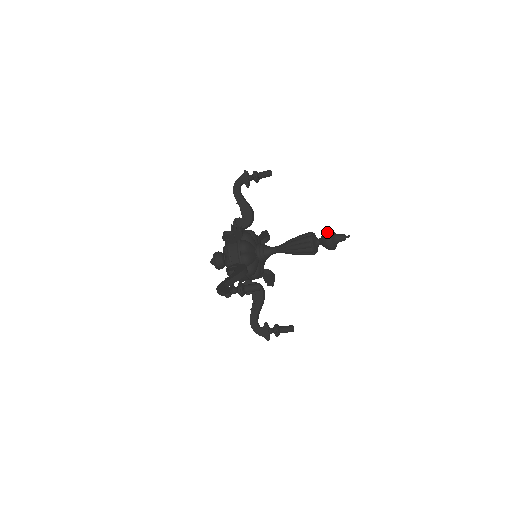
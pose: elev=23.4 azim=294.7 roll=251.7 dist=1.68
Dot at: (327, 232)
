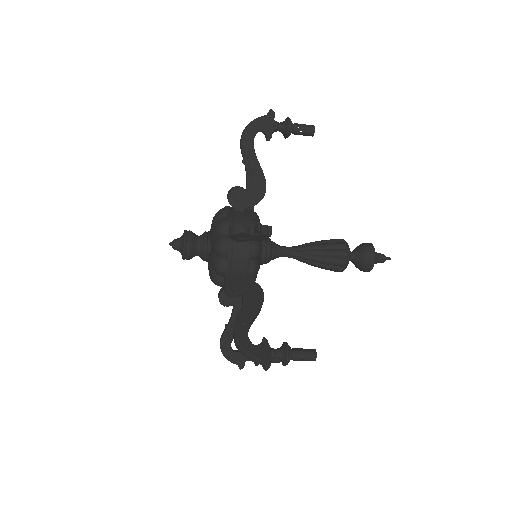
Dot at: (371, 251)
